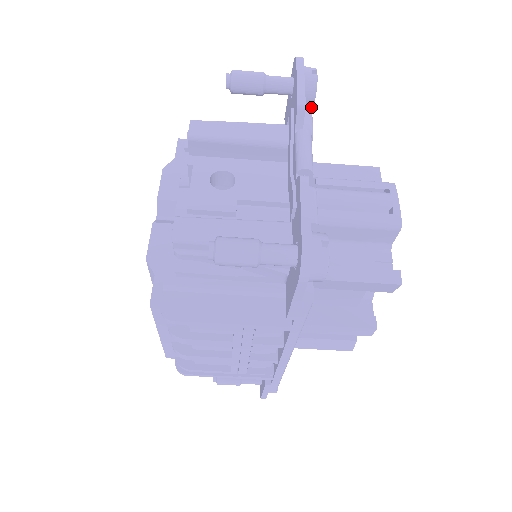
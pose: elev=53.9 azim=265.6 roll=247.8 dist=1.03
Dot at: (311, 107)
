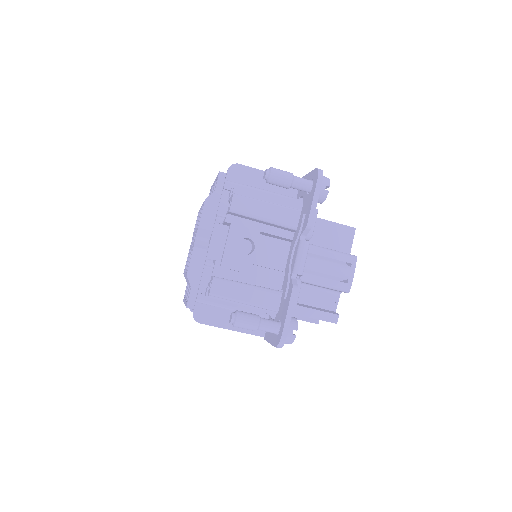
Dot at: (317, 212)
